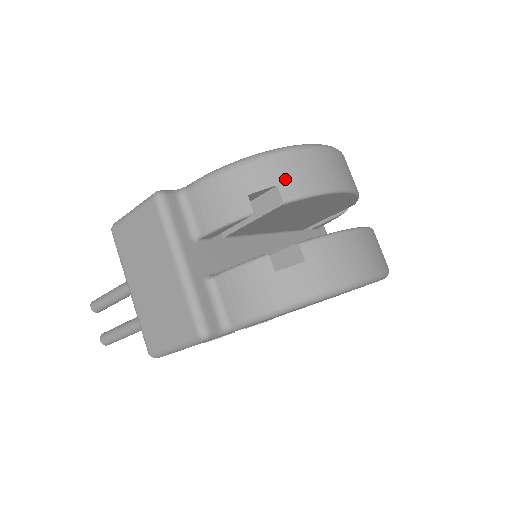
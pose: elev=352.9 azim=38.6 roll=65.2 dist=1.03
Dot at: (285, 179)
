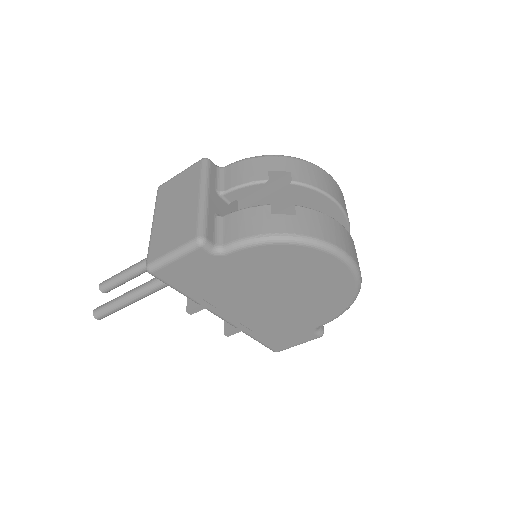
Dot at: (298, 171)
